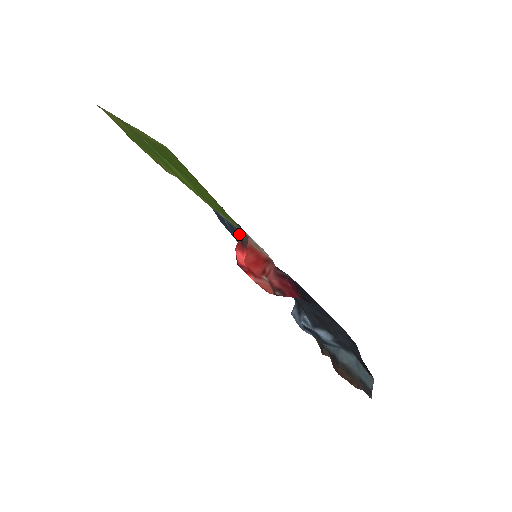
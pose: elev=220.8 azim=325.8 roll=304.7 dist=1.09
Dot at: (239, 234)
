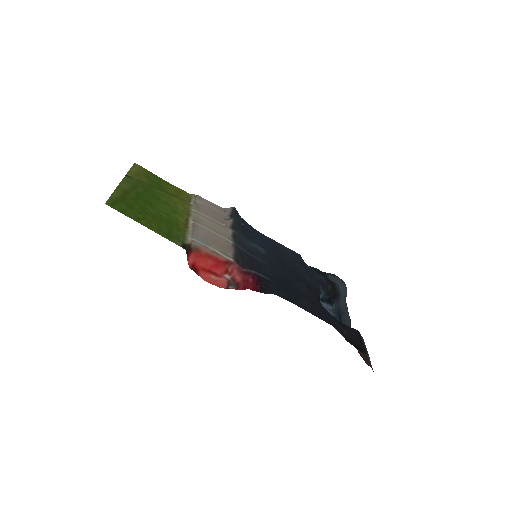
Dot at: (248, 239)
